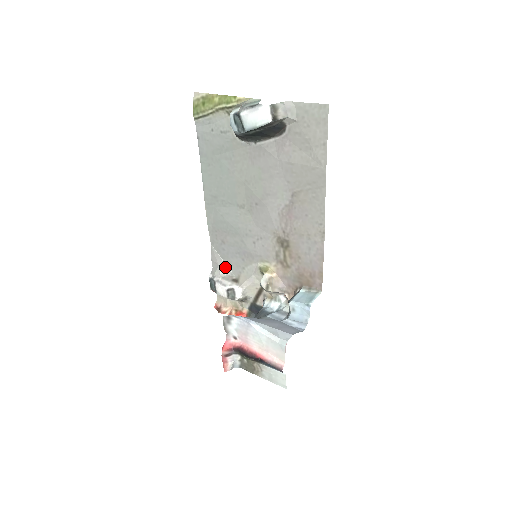
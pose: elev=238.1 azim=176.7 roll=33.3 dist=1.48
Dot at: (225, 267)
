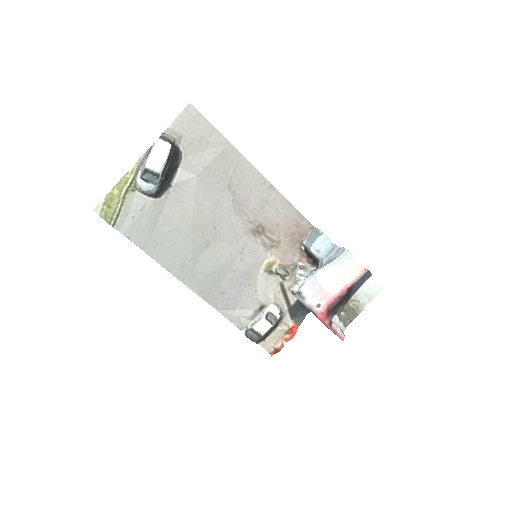
Dot at: (244, 311)
